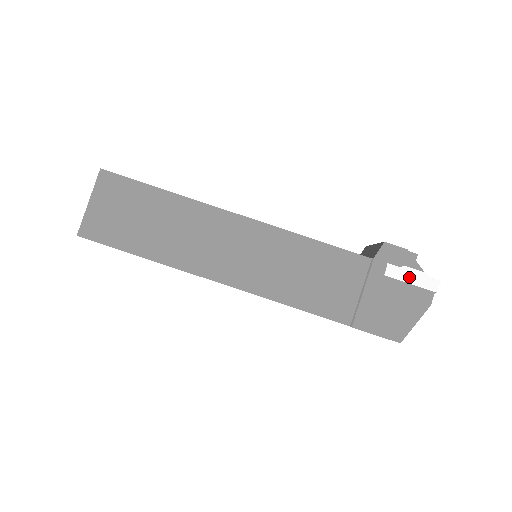
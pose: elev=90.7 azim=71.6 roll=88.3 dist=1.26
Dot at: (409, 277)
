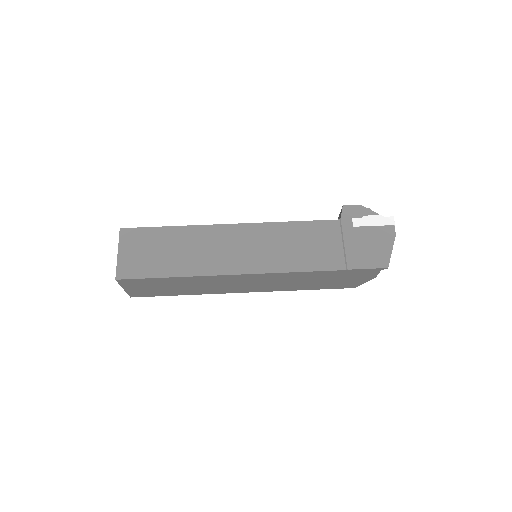
Dot at: (371, 222)
